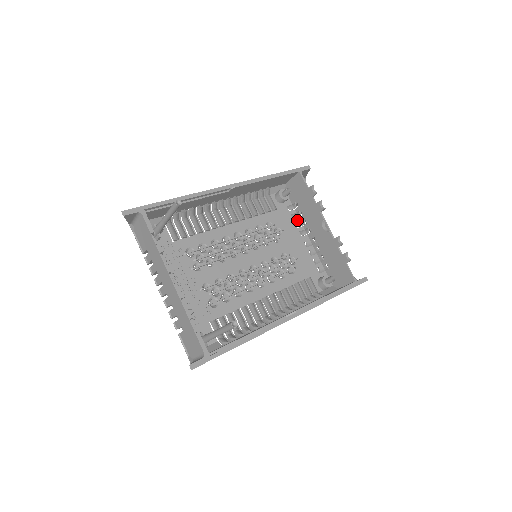
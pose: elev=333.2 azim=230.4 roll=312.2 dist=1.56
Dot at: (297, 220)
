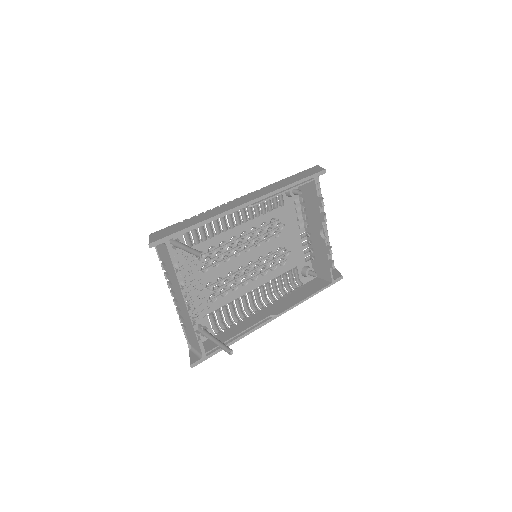
Dot at: (299, 213)
